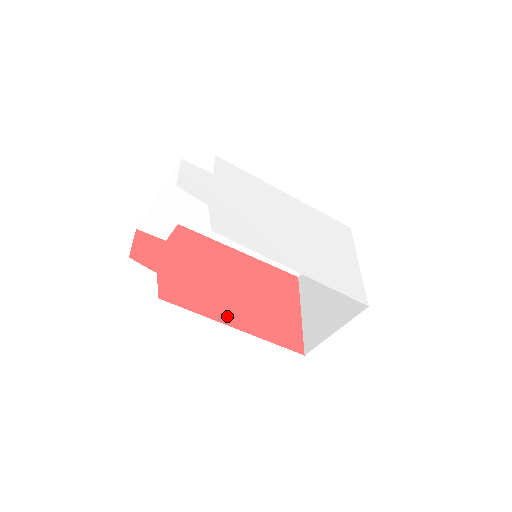
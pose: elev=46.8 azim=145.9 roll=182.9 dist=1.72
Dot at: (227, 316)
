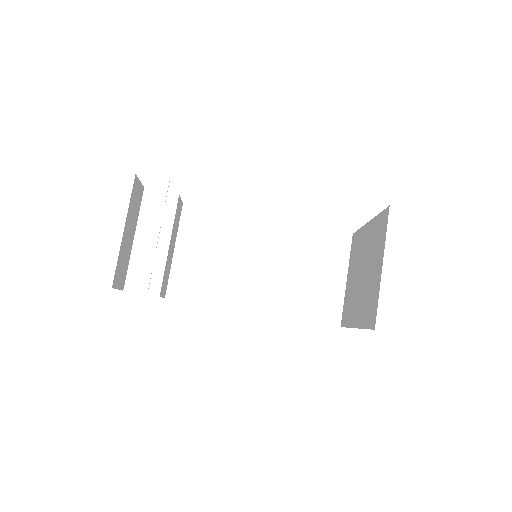
Dot at: occluded
